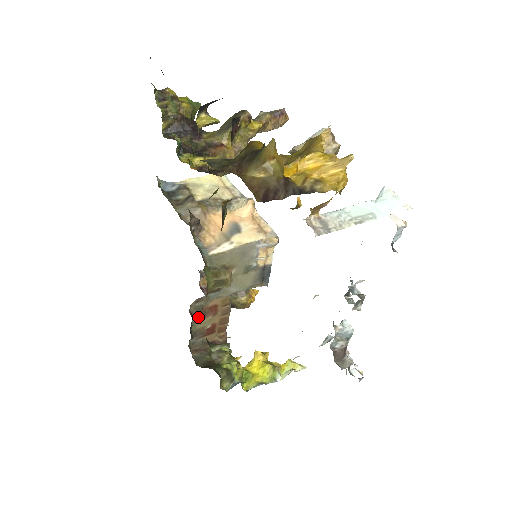
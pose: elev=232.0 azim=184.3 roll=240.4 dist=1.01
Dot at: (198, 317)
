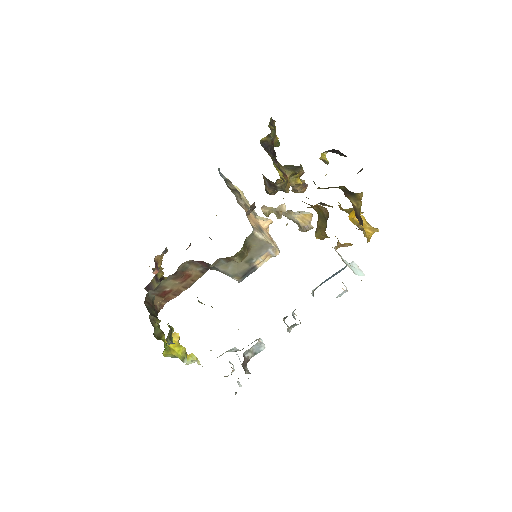
Dot at: (175, 275)
